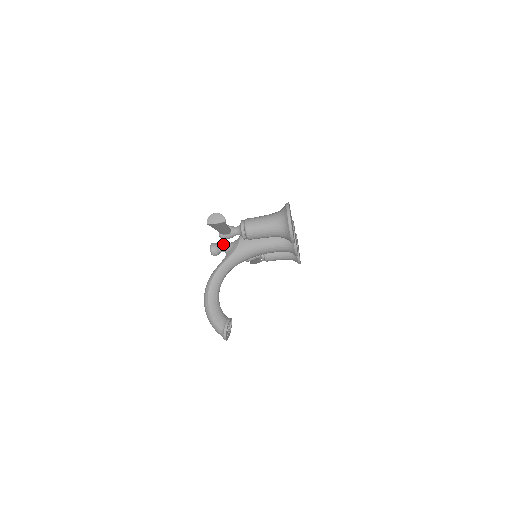
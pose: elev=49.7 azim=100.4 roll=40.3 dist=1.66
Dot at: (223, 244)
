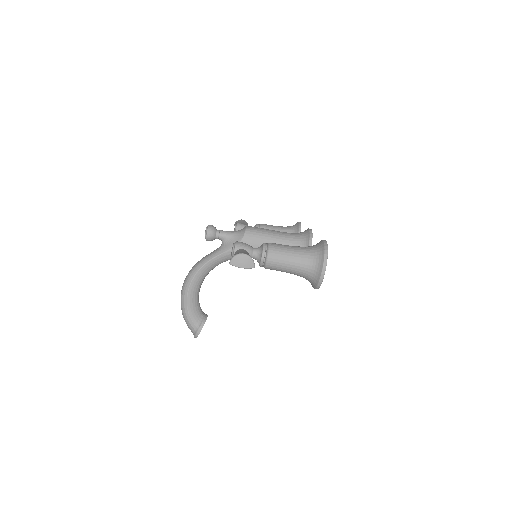
Dot at: (222, 231)
